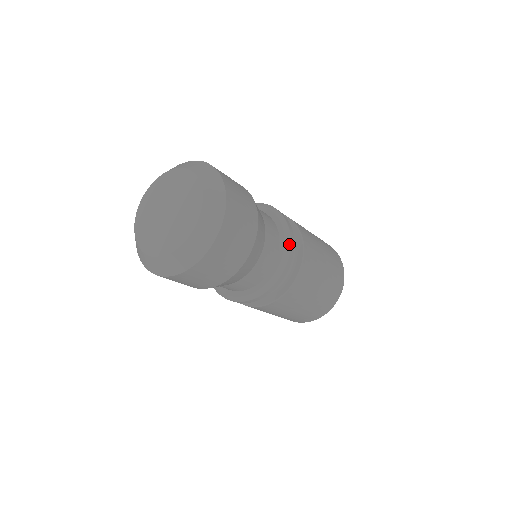
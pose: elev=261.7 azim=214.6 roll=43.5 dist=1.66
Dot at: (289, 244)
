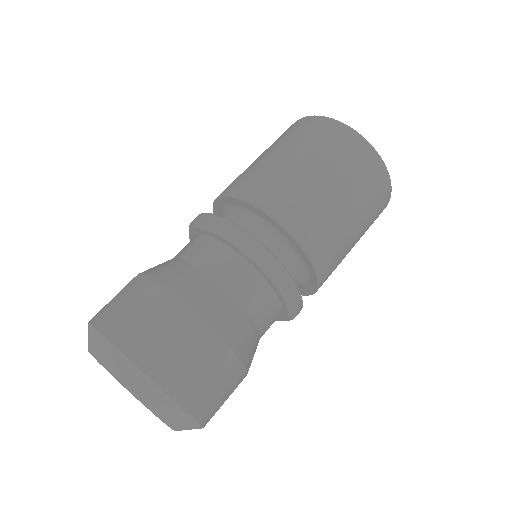
Dot at: (260, 260)
